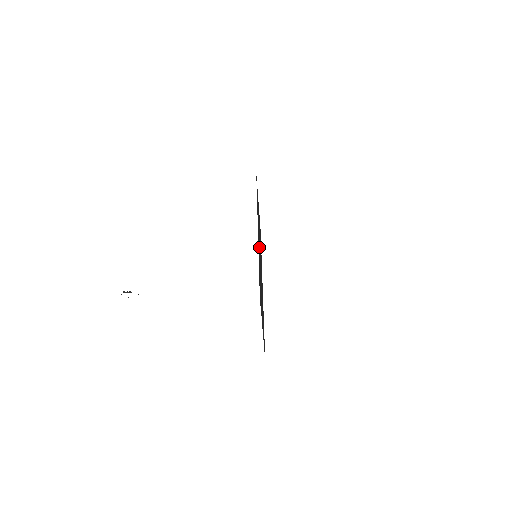
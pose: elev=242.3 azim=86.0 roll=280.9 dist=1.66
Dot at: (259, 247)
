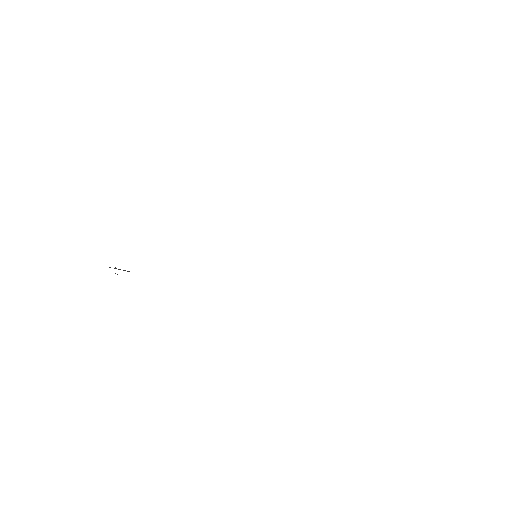
Dot at: occluded
